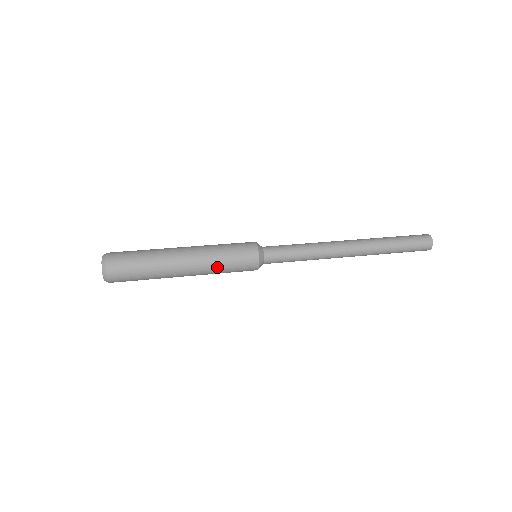
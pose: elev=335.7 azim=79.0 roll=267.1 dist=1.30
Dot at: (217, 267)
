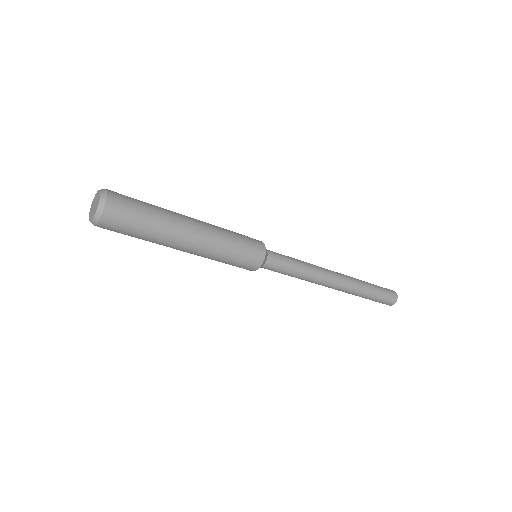
Dot at: (226, 239)
